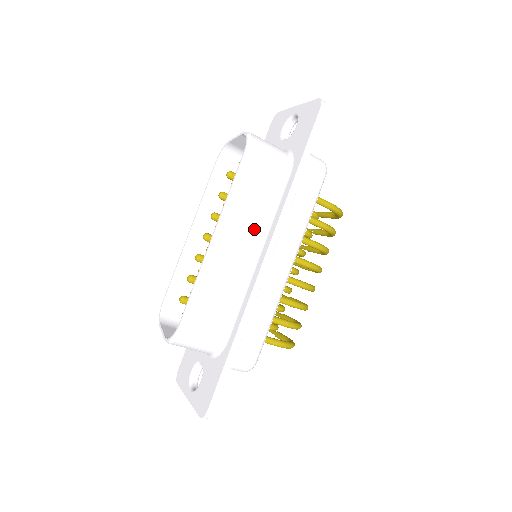
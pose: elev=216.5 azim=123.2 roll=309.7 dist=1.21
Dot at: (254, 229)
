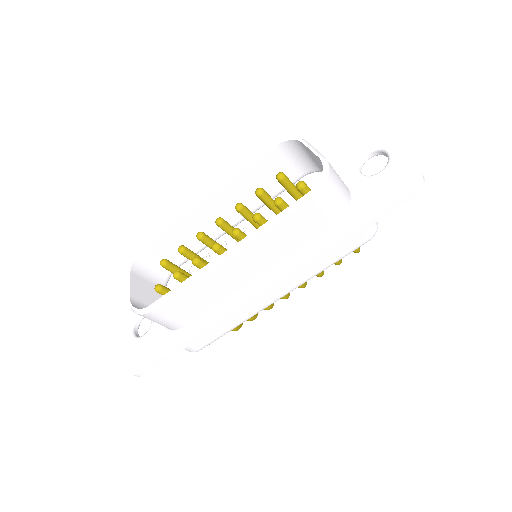
Dot at: (269, 260)
